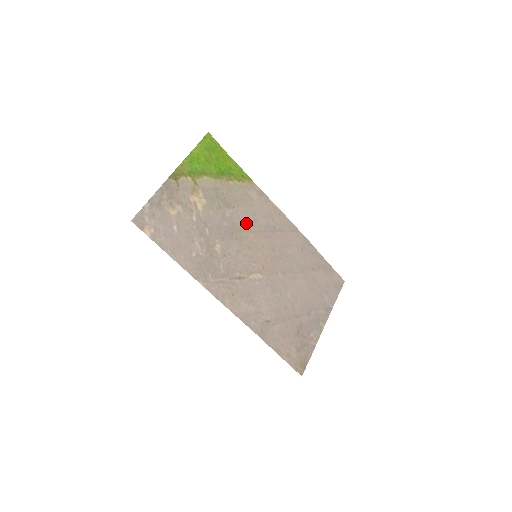
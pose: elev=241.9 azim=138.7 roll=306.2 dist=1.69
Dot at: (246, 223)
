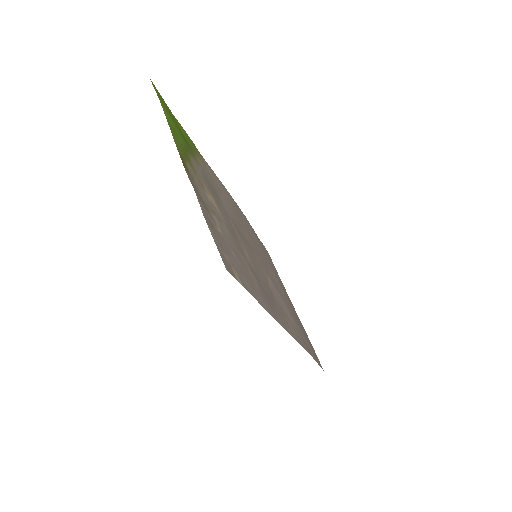
Dot at: (232, 215)
